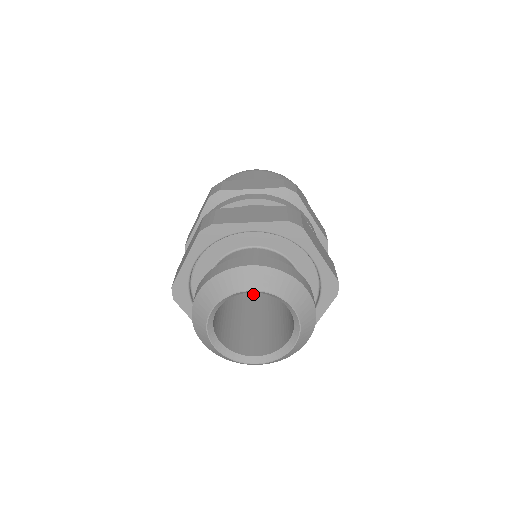
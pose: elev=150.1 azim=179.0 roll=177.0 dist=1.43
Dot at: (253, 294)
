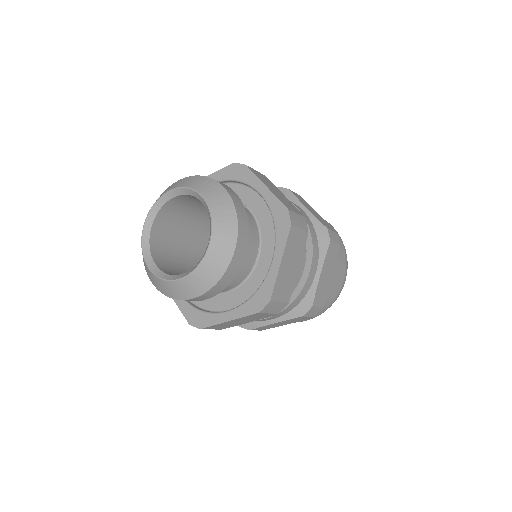
Dot at: occluded
